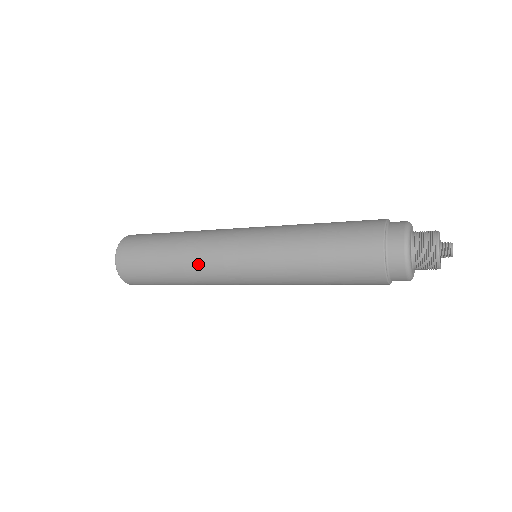
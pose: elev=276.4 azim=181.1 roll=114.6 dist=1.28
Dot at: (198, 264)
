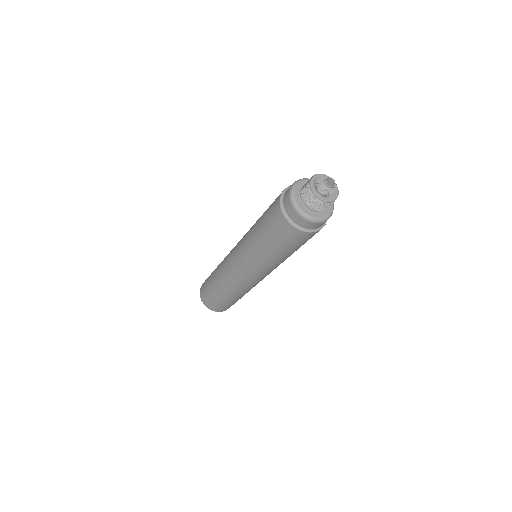
Dot at: (238, 289)
